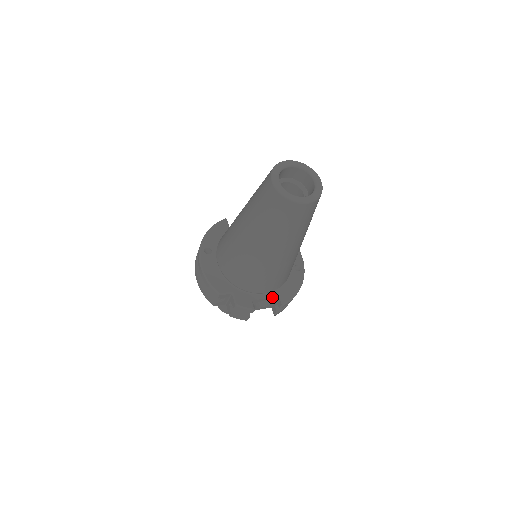
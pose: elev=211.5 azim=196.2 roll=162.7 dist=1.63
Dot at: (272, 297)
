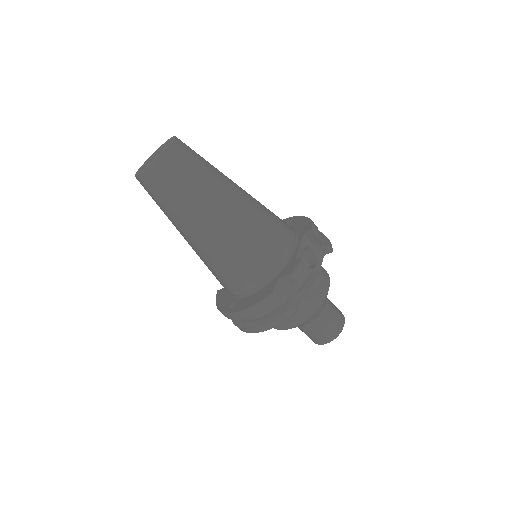
Dot at: (301, 241)
